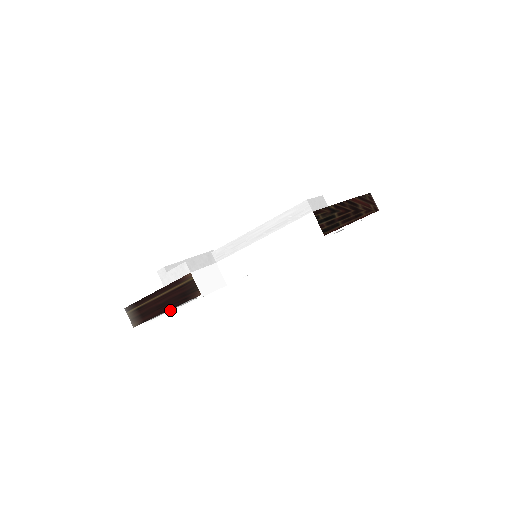
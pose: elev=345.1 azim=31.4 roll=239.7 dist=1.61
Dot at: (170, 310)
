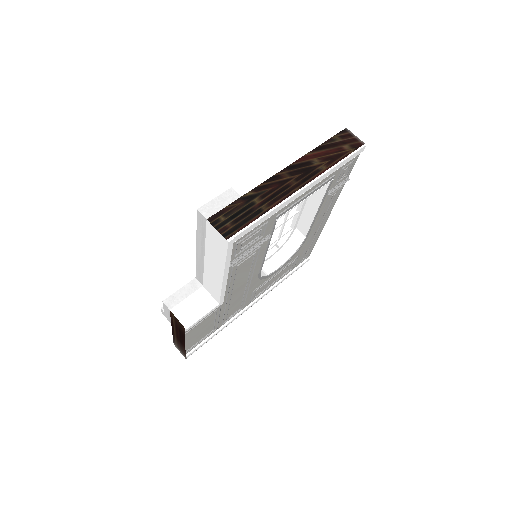
Dot at: (208, 334)
